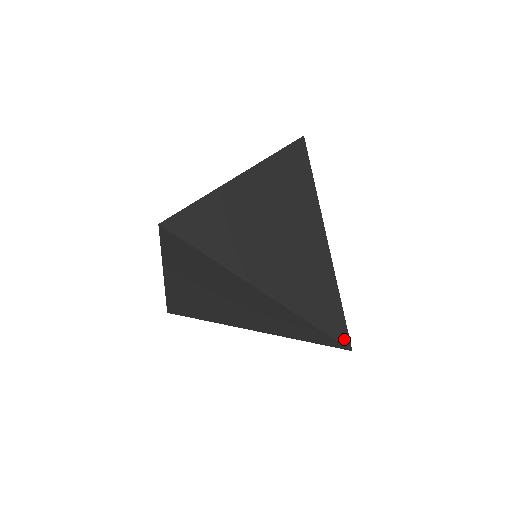
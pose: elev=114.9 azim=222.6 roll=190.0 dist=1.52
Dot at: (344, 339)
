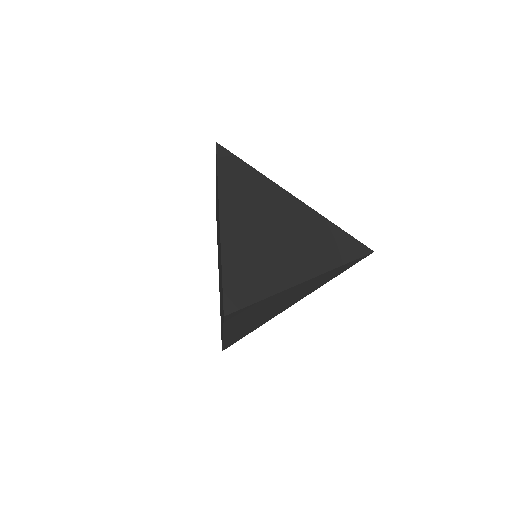
Dot at: (365, 250)
